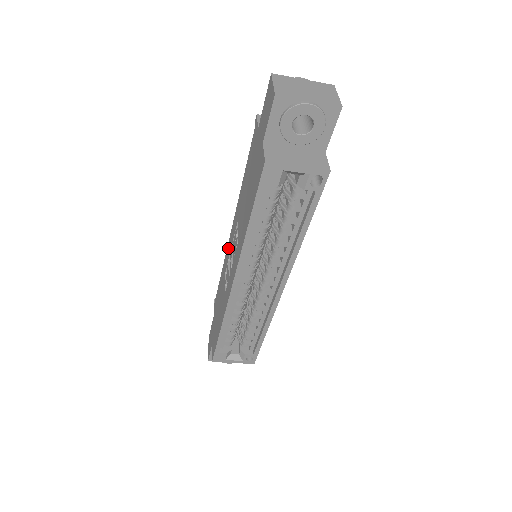
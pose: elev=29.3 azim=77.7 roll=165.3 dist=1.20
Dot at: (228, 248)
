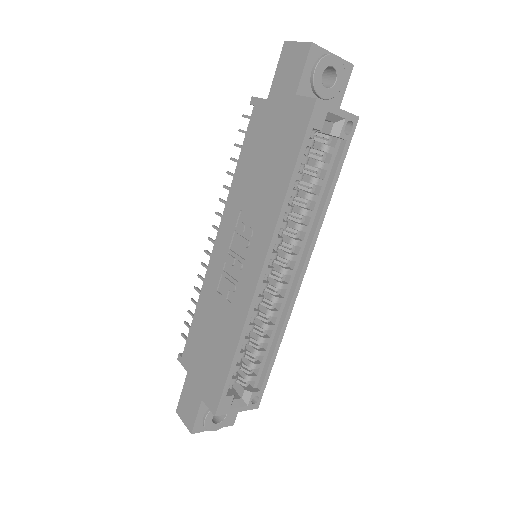
Dot at: (214, 261)
